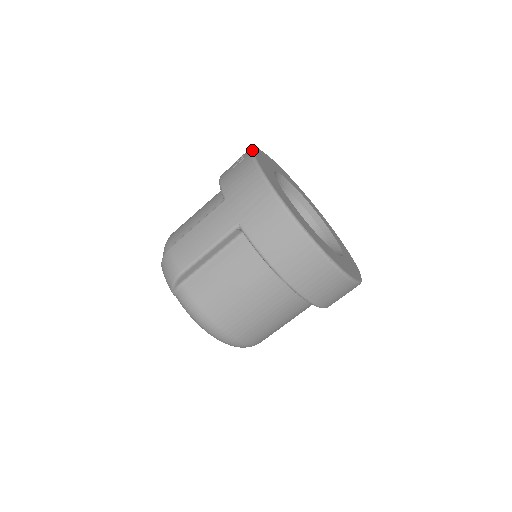
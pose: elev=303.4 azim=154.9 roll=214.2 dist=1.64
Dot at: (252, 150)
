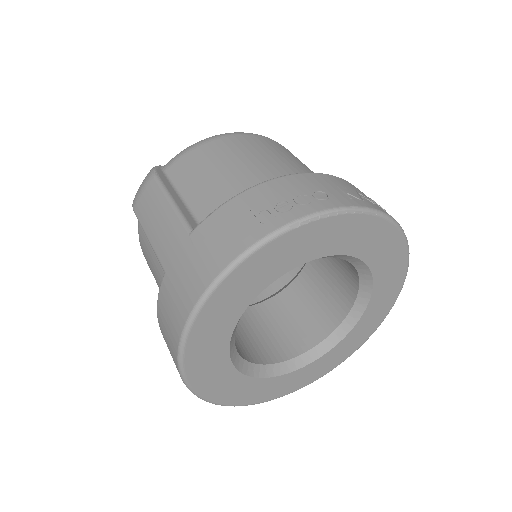
Dot at: (283, 230)
